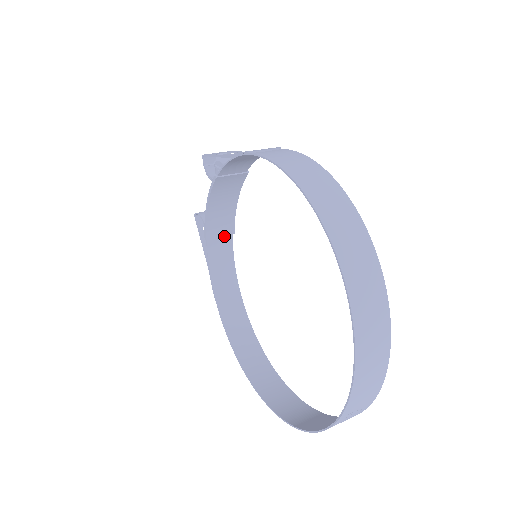
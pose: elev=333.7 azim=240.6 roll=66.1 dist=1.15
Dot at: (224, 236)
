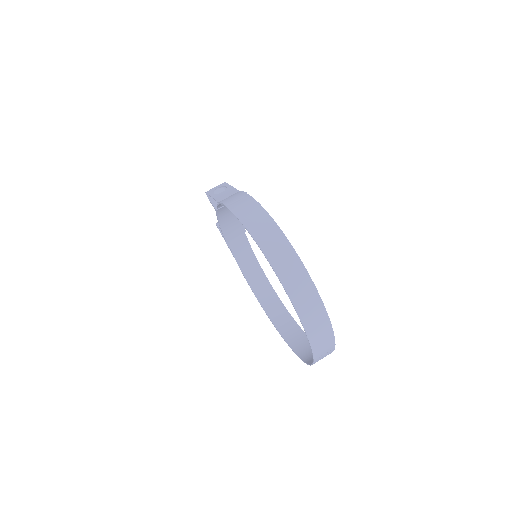
Dot at: (239, 235)
